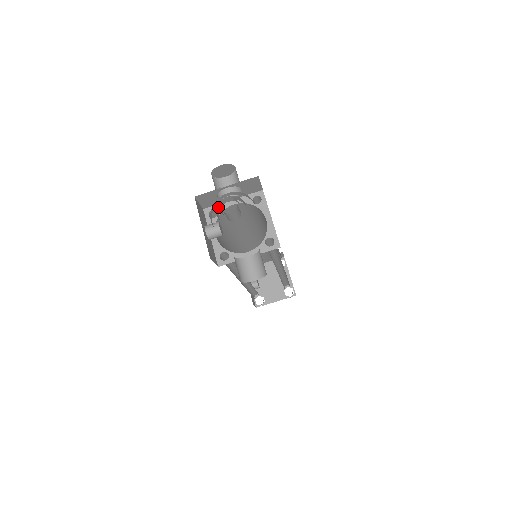
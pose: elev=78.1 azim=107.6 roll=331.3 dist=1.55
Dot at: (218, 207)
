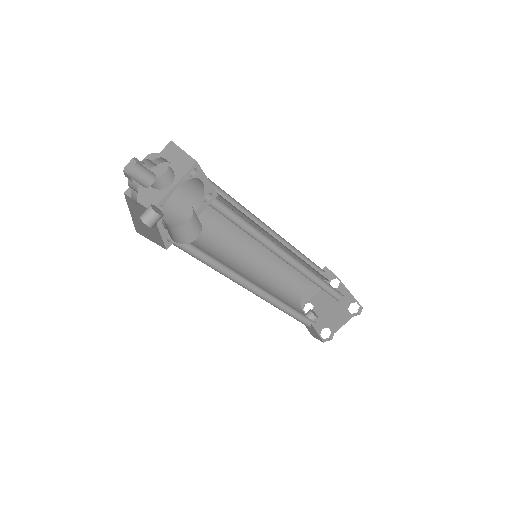
Dot at: (132, 181)
